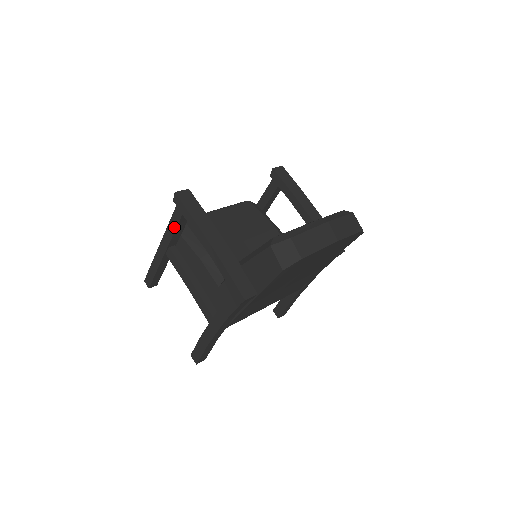
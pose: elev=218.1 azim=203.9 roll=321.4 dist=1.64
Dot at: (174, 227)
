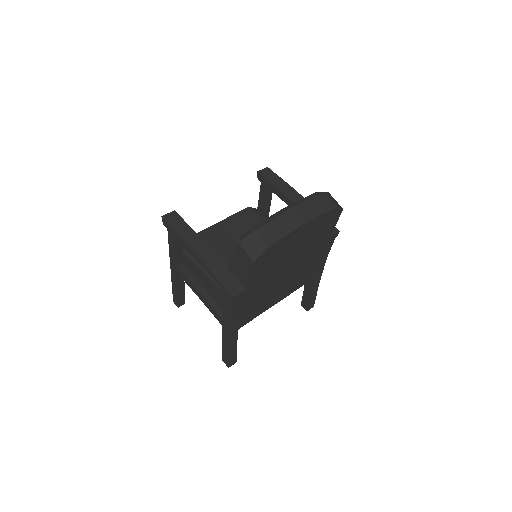
Dot at: (173, 247)
